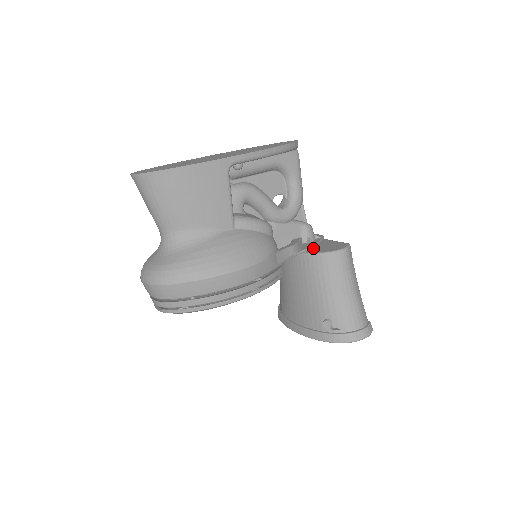
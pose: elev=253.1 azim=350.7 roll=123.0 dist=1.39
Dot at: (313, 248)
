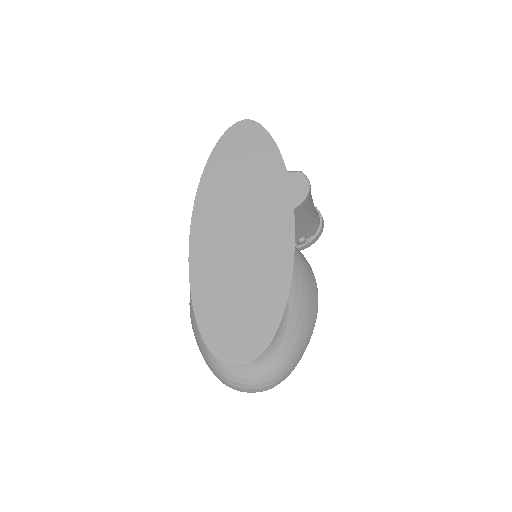
Dot at: occluded
